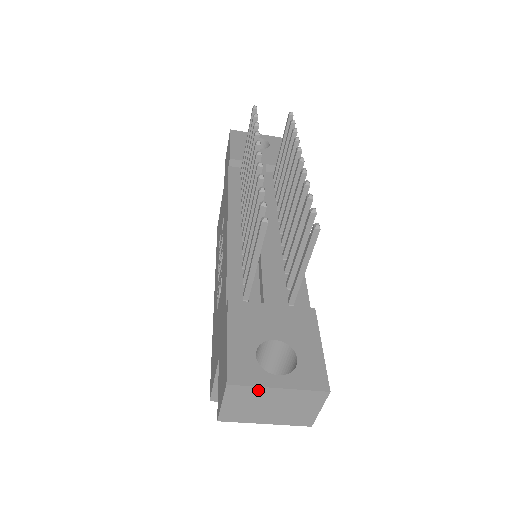
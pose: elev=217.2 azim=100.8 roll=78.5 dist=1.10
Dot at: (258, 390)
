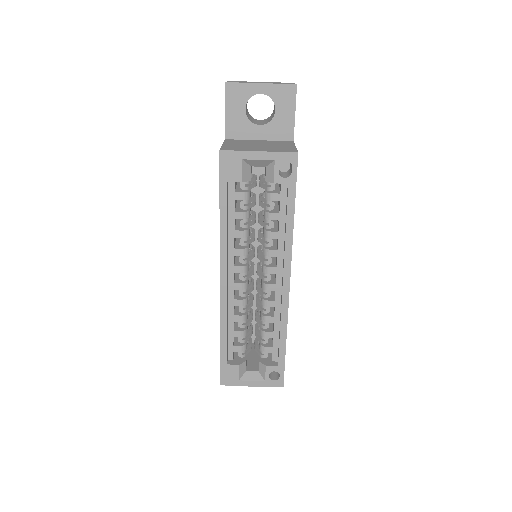
Dot at: occluded
